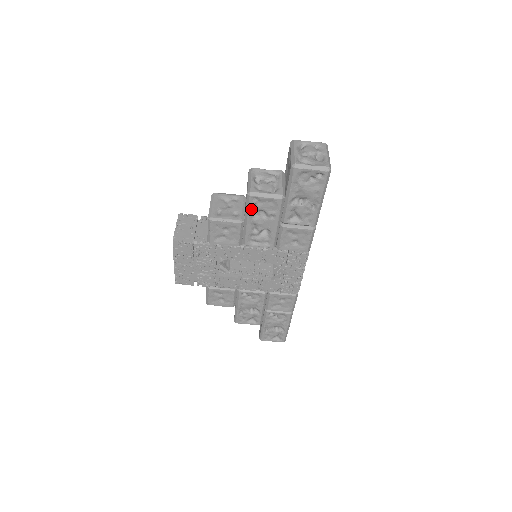
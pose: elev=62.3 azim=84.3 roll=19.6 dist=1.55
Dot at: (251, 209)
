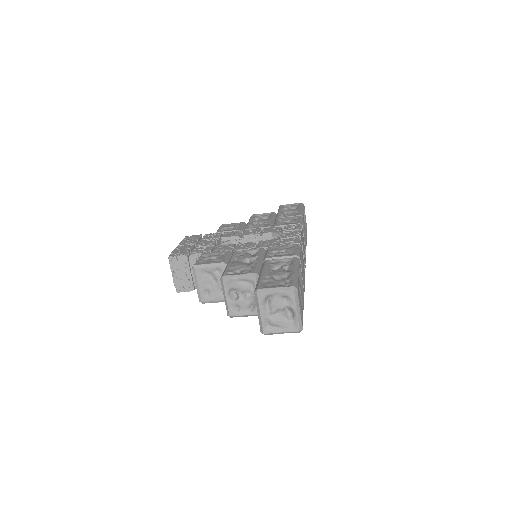
Dot at: occluded
